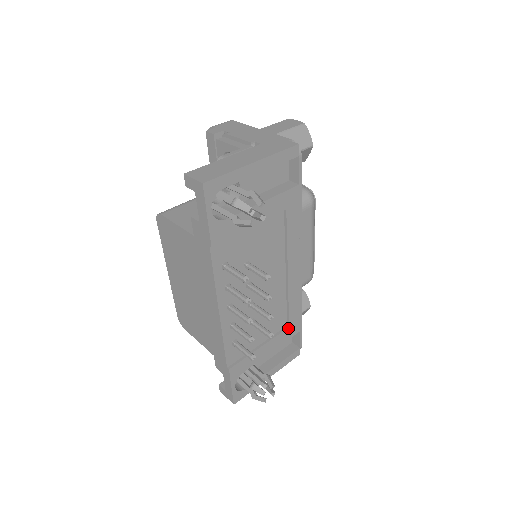
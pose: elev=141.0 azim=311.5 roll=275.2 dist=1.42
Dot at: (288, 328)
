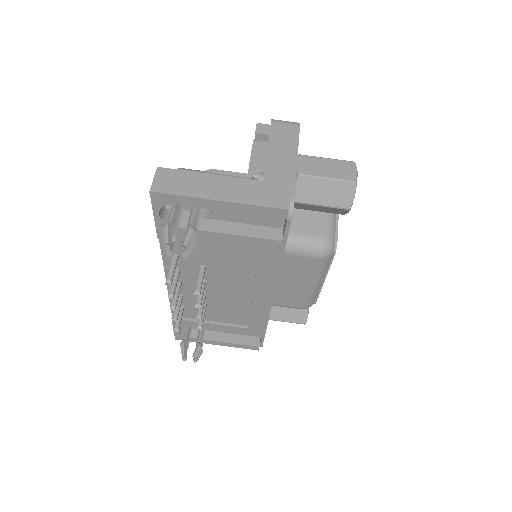
Dot at: (247, 328)
